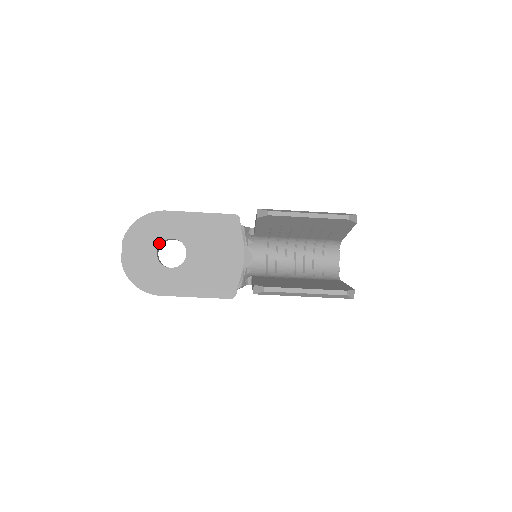
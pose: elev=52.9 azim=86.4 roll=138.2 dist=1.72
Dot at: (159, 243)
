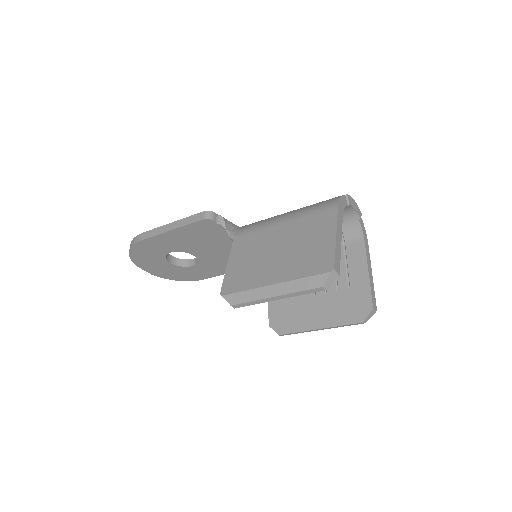
Dot at: (164, 258)
